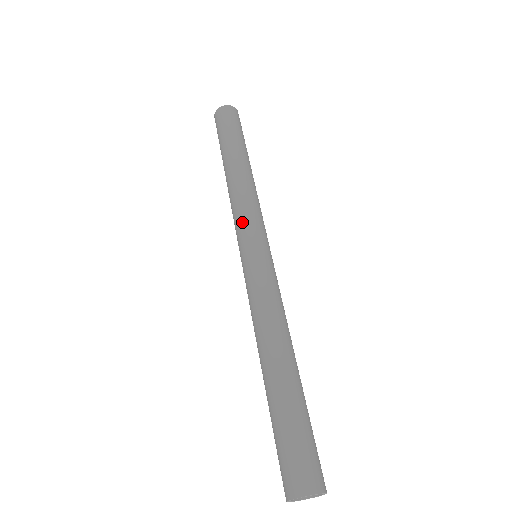
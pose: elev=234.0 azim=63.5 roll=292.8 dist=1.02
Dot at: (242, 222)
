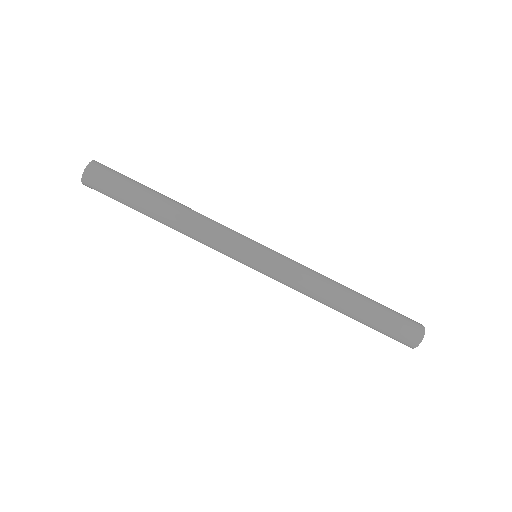
Dot at: occluded
